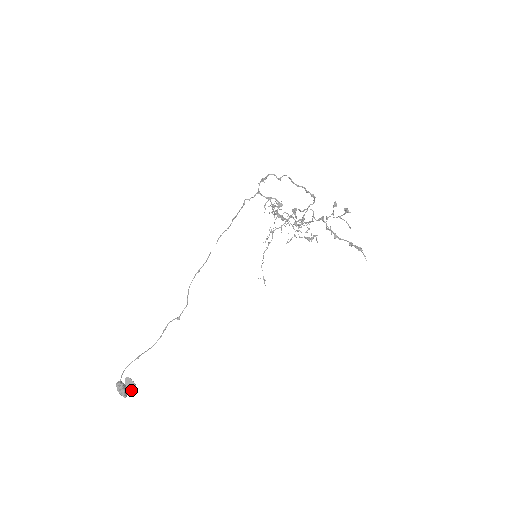
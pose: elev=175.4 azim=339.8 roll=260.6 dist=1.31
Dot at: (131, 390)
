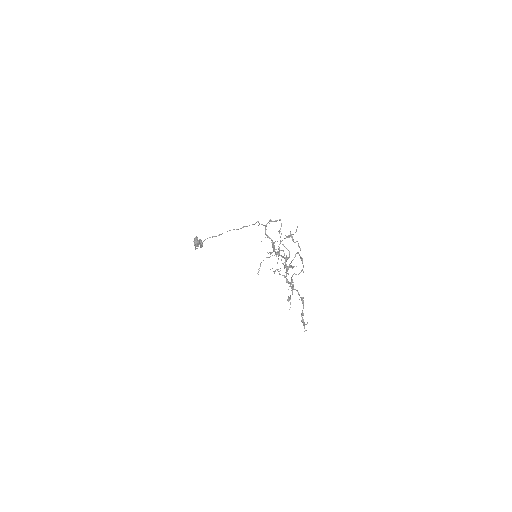
Dot at: (200, 246)
